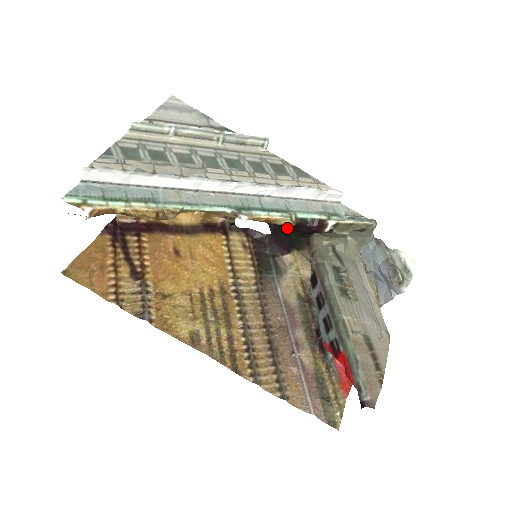
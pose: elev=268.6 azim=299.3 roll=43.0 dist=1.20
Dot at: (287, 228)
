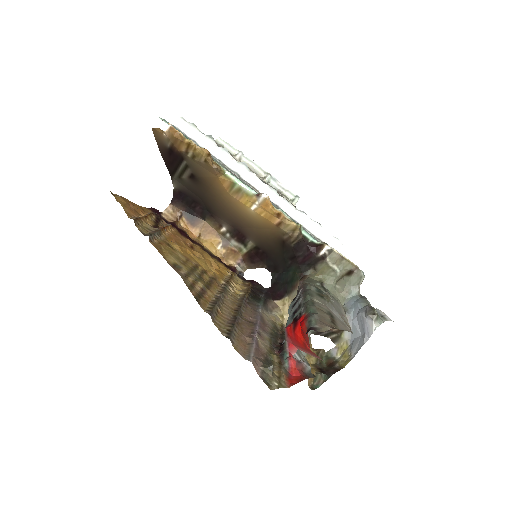
Dot at: (288, 261)
